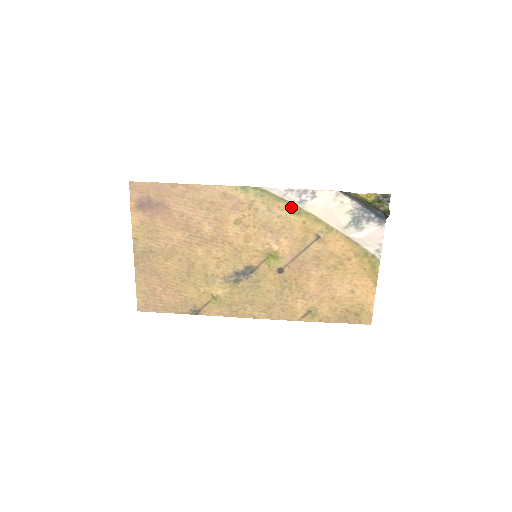
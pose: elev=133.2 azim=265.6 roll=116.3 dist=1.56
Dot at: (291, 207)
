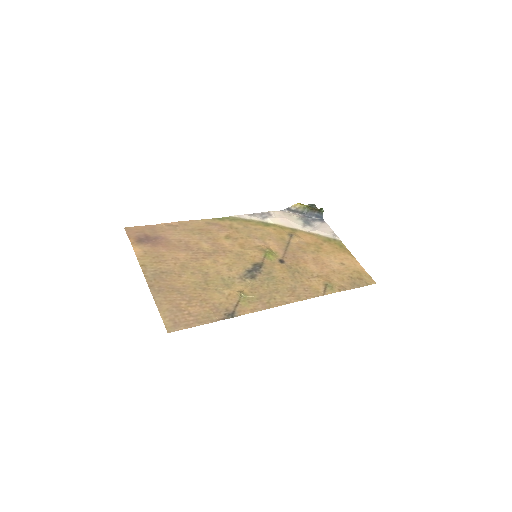
Dot at: (260, 223)
